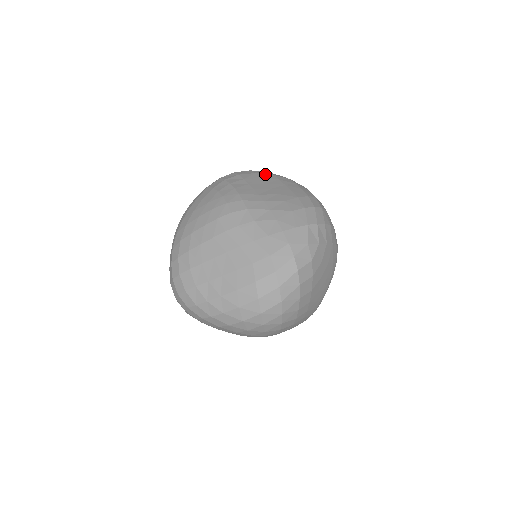
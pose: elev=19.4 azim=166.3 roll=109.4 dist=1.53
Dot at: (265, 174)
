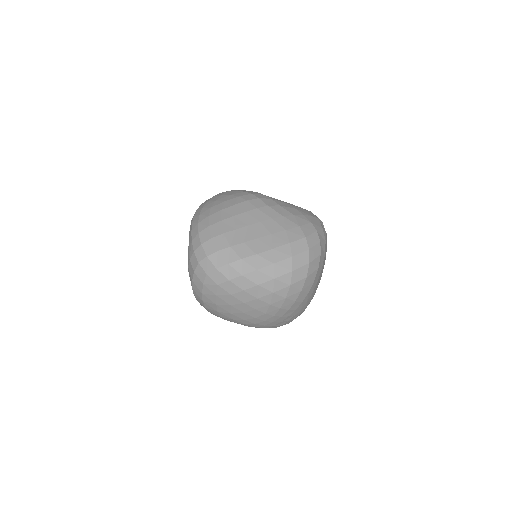
Dot at: occluded
